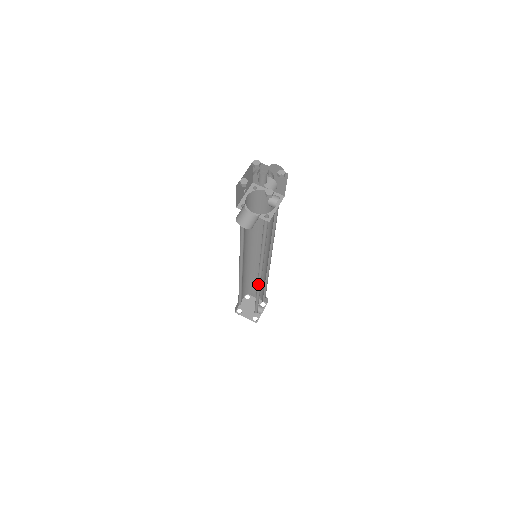
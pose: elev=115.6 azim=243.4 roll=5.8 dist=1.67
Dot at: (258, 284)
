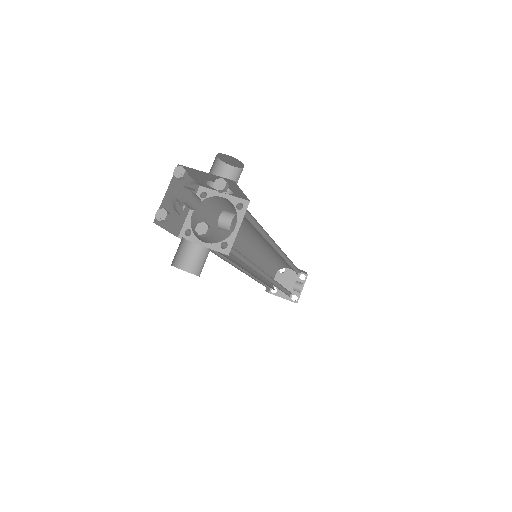
Dot at: (274, 281)
